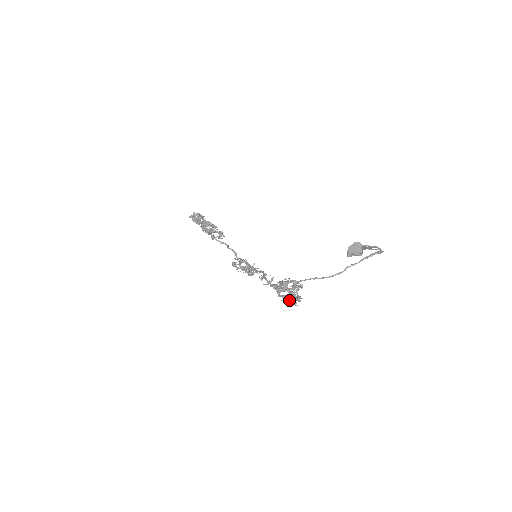
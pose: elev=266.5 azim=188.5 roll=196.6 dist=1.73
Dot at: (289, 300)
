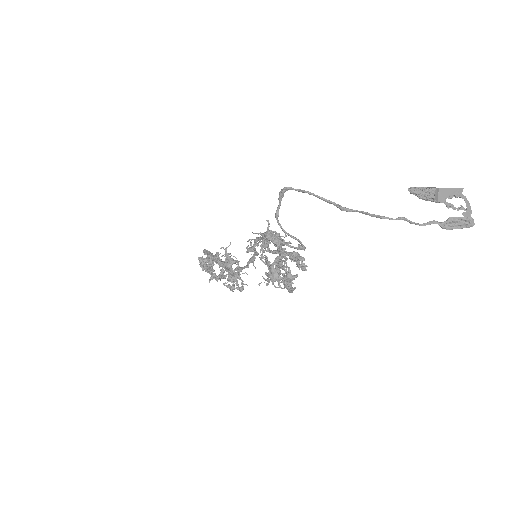
Dot at: occluded
